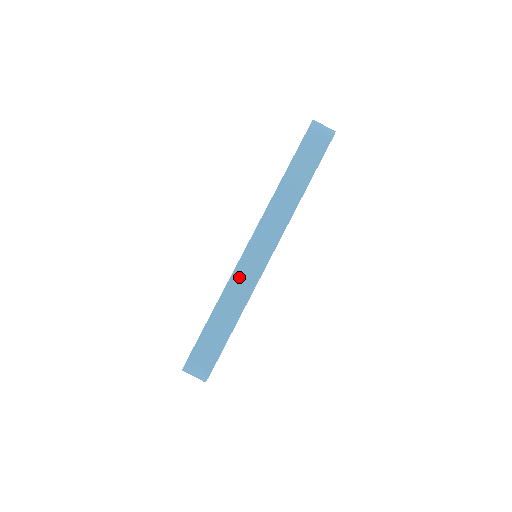
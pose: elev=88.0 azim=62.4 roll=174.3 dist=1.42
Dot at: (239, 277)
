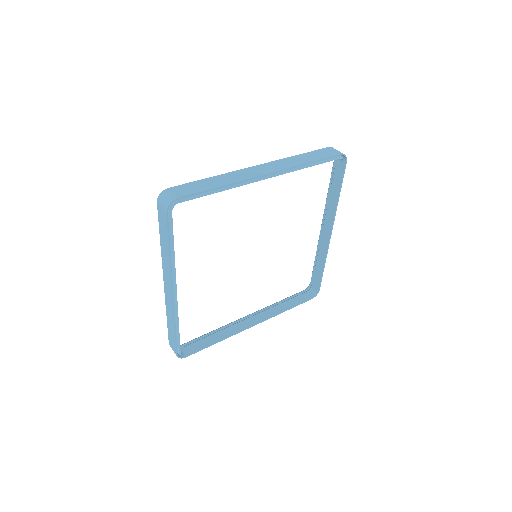
Dot at: (237, 174)
